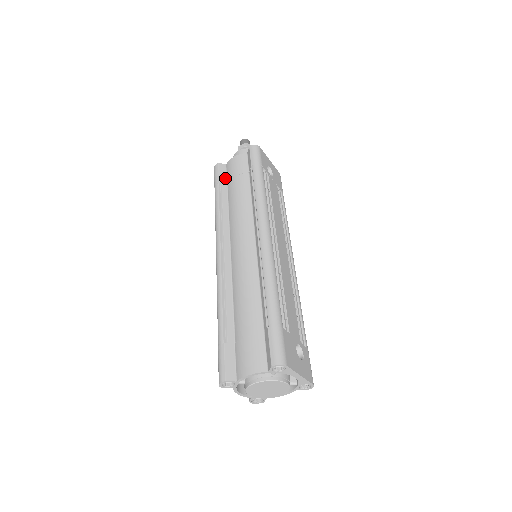
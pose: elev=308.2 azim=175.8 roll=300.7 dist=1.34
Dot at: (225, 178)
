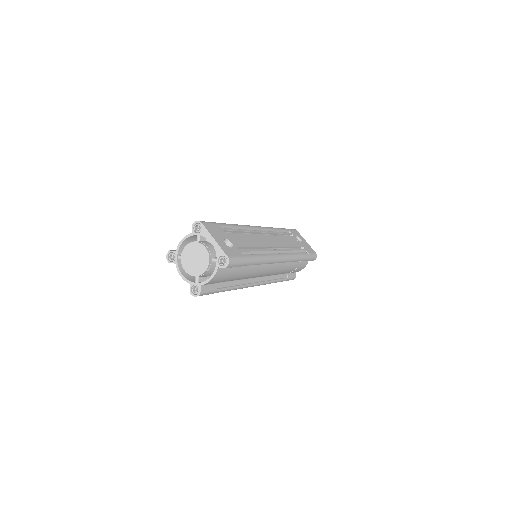
Dot at: occluded
